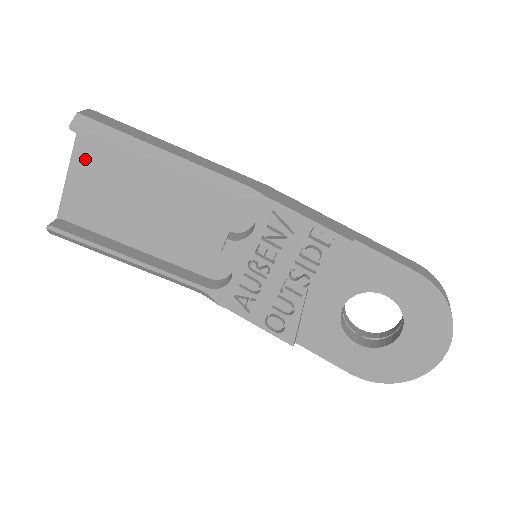
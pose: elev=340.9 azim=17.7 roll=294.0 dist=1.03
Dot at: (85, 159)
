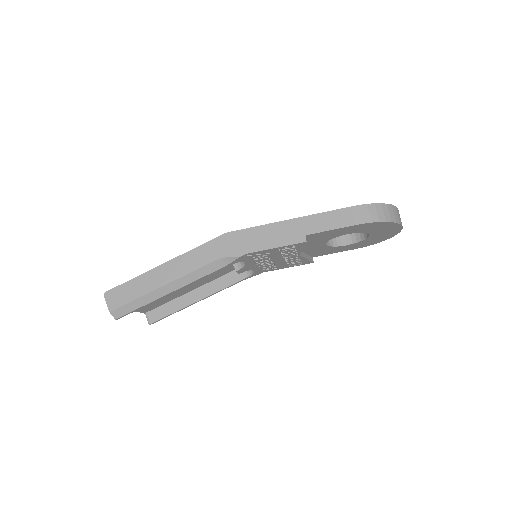
Dot at: occluded
